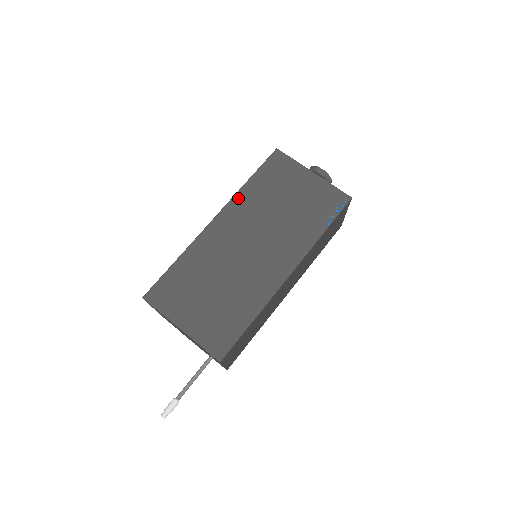
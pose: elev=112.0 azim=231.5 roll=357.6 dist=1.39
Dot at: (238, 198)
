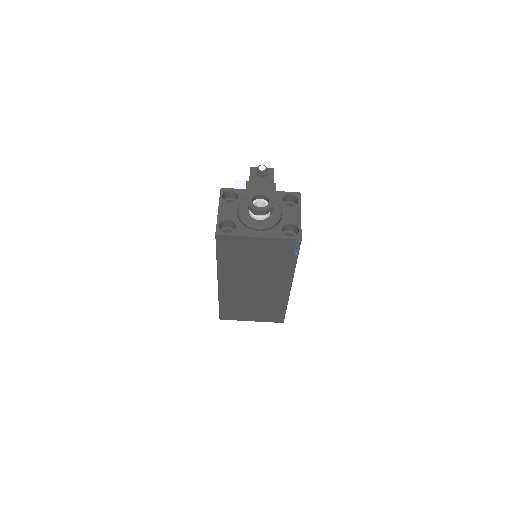
Dot at: (221, 270)
